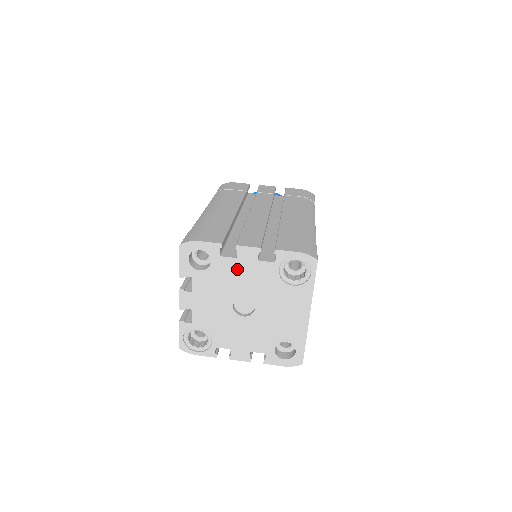
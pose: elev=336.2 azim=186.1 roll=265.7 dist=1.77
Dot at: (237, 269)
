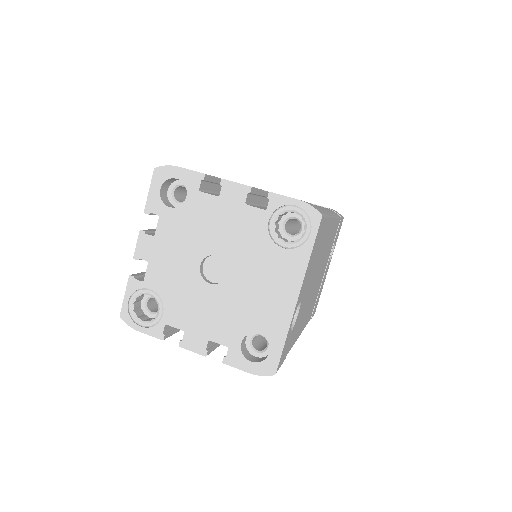
Dot at: (216, 212)
